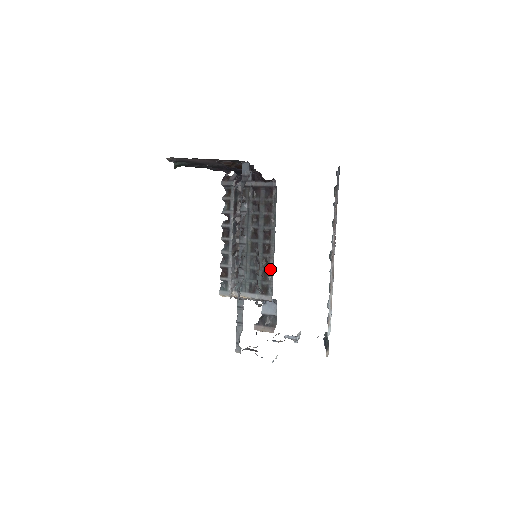
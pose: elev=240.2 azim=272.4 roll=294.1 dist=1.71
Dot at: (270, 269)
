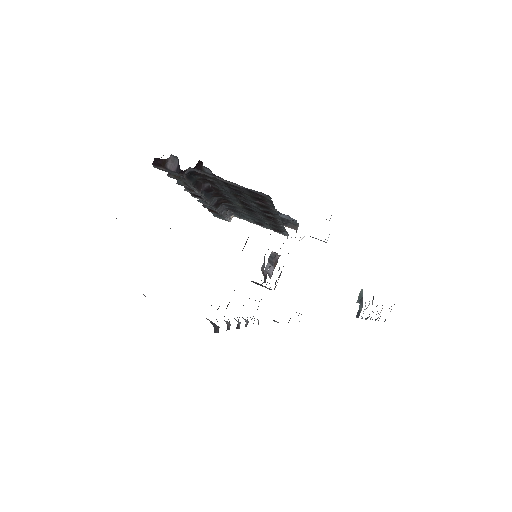
Dot at: (280, 226)
